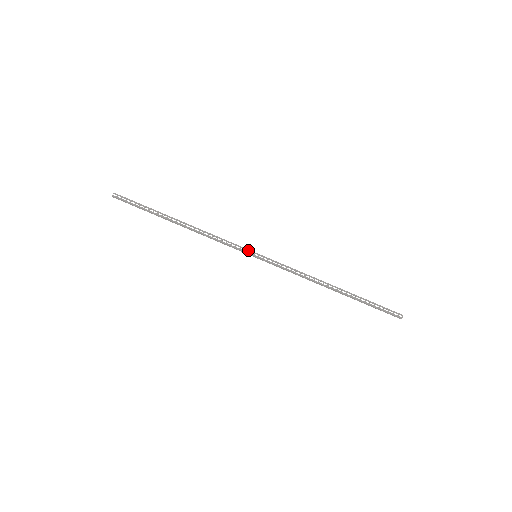
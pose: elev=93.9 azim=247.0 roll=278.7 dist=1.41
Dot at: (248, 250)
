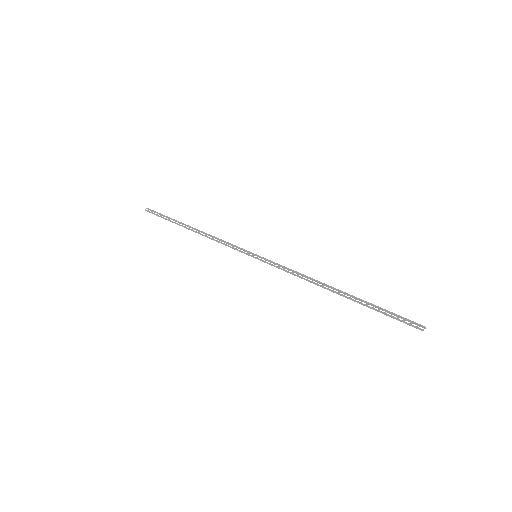
Dot at: (250, 253)
